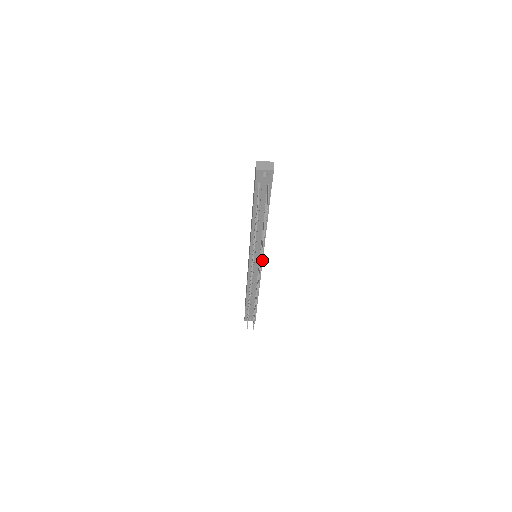
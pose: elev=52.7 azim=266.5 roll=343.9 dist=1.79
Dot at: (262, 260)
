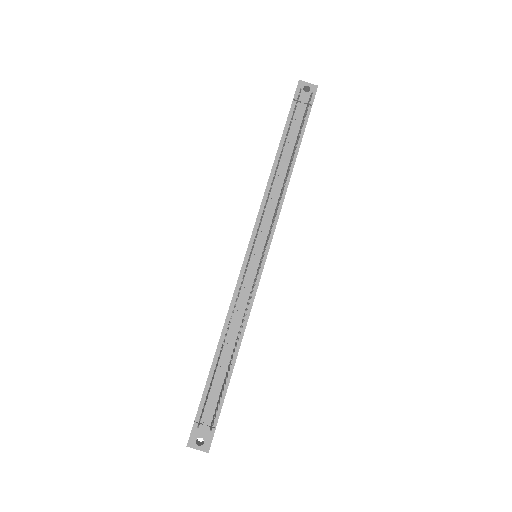
Dot at: (266, 255)
